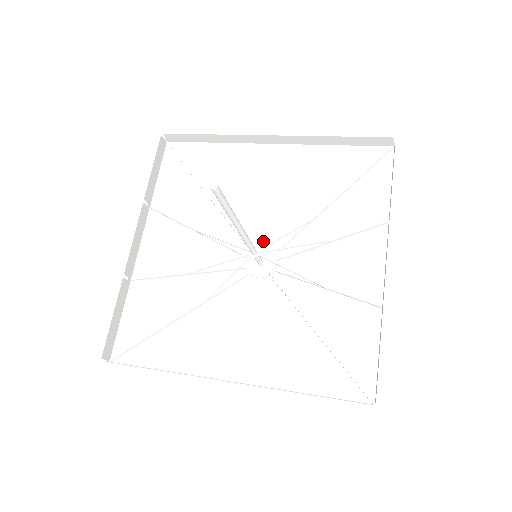
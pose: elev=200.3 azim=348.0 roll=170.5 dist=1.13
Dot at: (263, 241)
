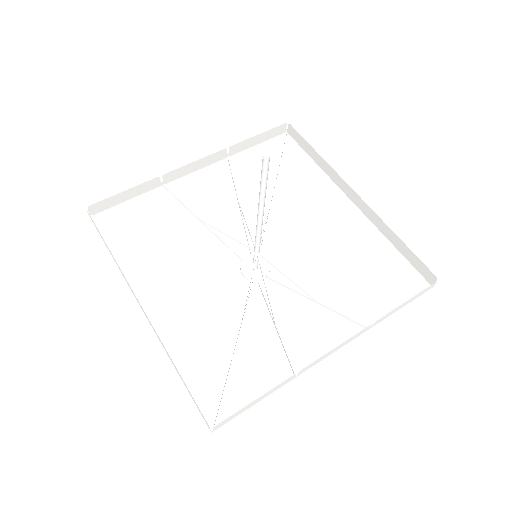
Dot at: (274, 256)
